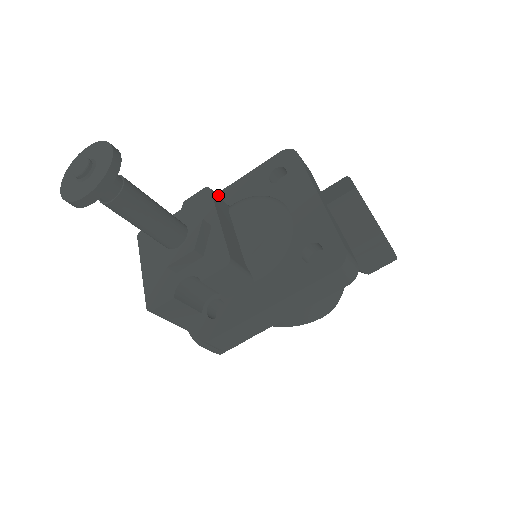
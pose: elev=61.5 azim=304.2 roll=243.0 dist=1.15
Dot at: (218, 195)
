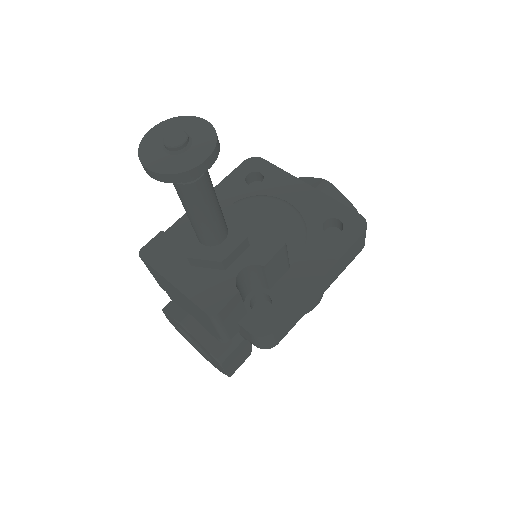
Dot at: occluded
